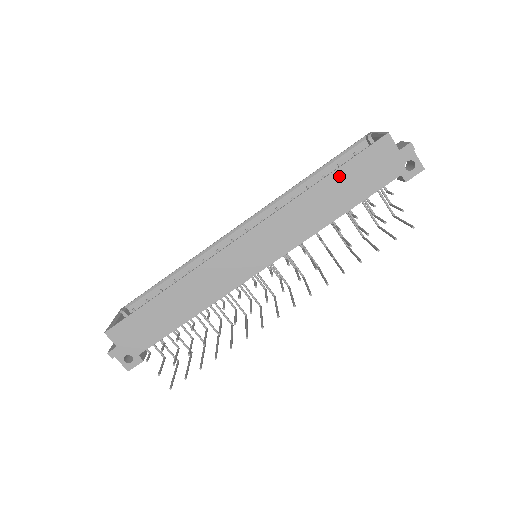
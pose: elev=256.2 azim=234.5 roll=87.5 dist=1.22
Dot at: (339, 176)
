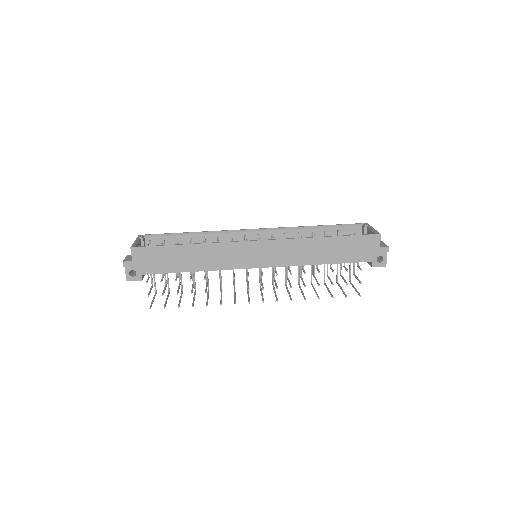
Dot at: (339, 241)
